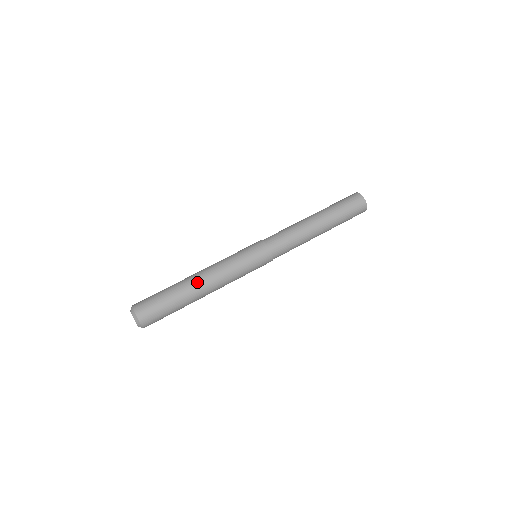
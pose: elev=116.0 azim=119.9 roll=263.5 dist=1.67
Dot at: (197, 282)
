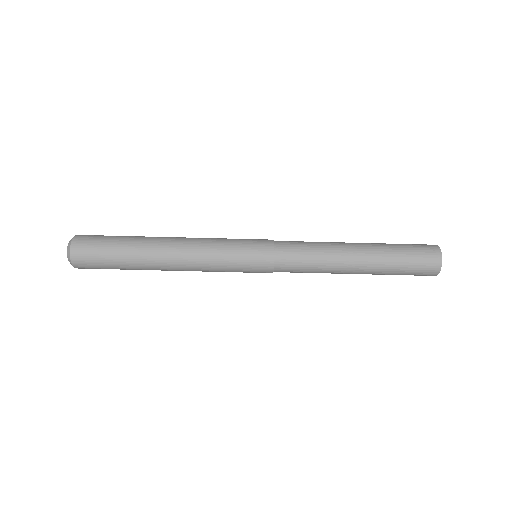
Dot at: (162, 254)
